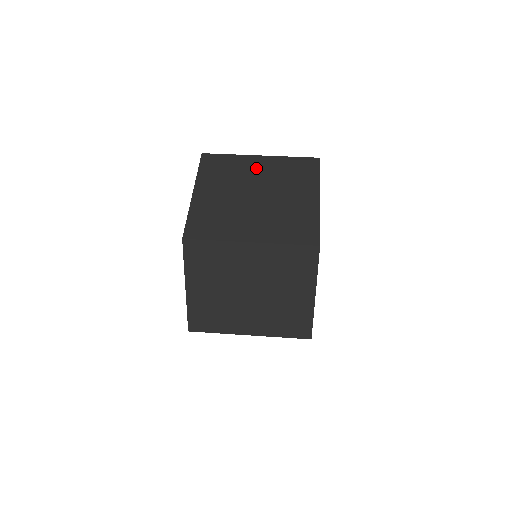
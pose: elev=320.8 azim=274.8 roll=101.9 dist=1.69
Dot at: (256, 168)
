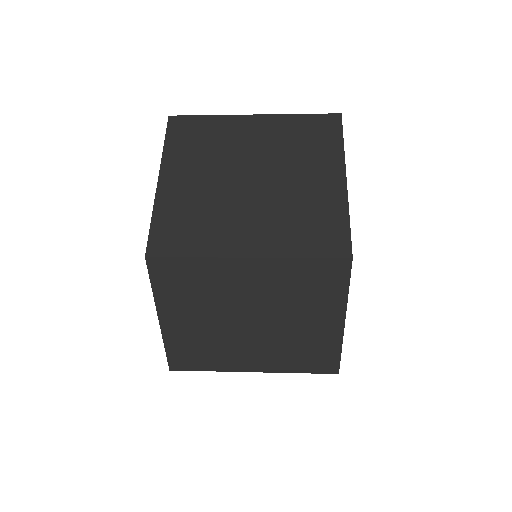
Dot at: (249, 135)
